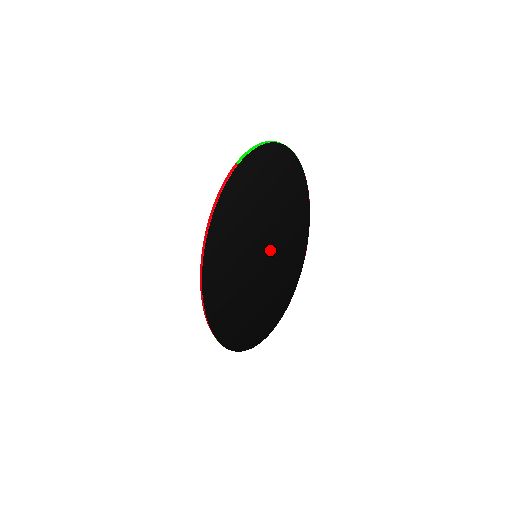
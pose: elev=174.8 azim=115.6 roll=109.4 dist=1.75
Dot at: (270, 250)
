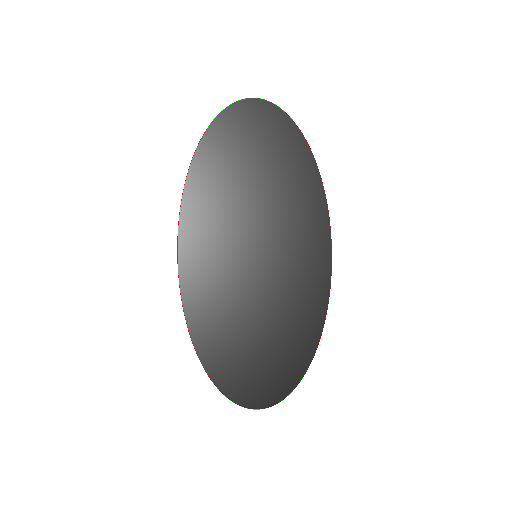
Dot at: (274, 246)
